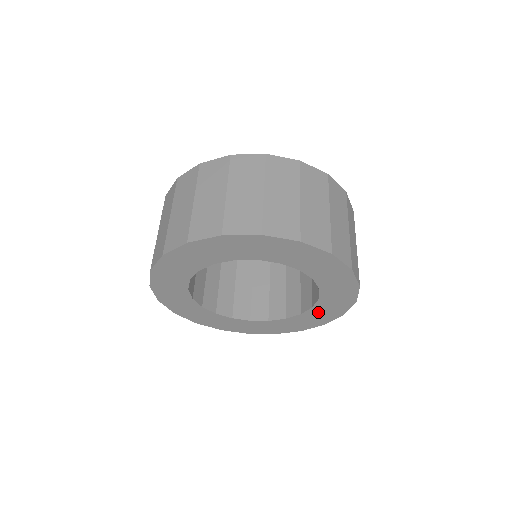
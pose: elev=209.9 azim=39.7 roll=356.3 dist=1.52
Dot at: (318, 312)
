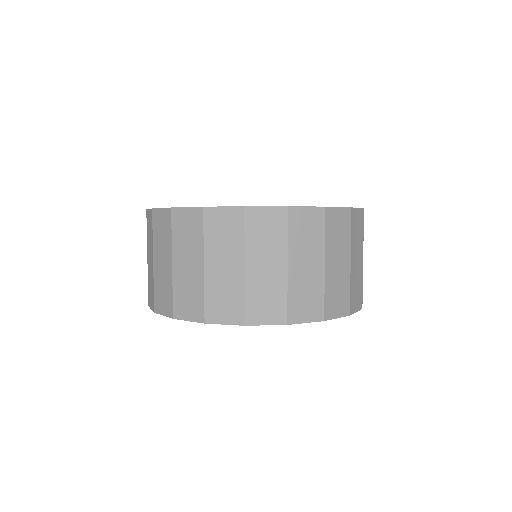
Dot at: occluded
